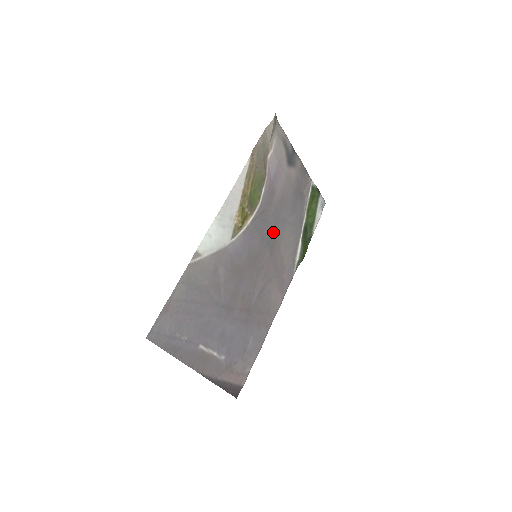
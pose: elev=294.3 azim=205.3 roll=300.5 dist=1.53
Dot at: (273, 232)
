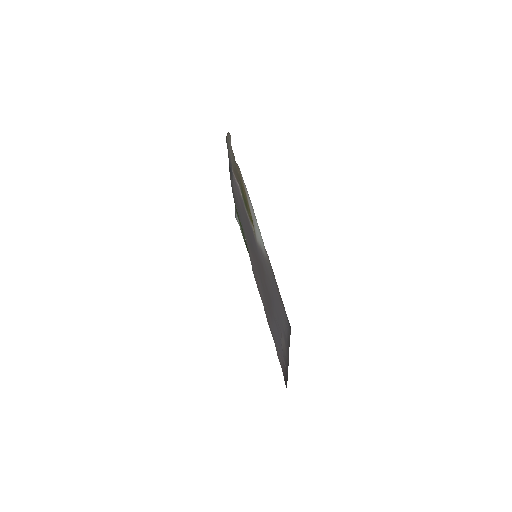
Dot at: (247, 236)
